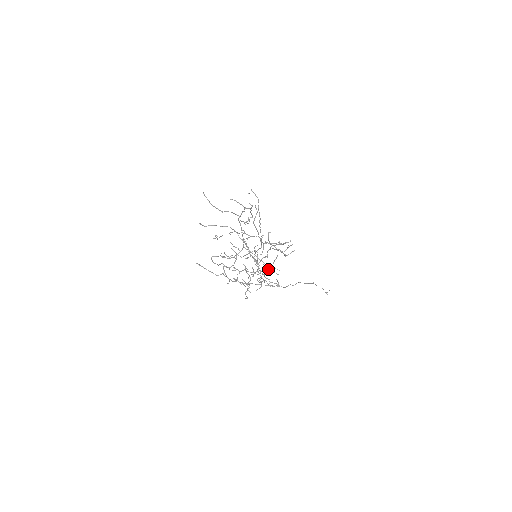
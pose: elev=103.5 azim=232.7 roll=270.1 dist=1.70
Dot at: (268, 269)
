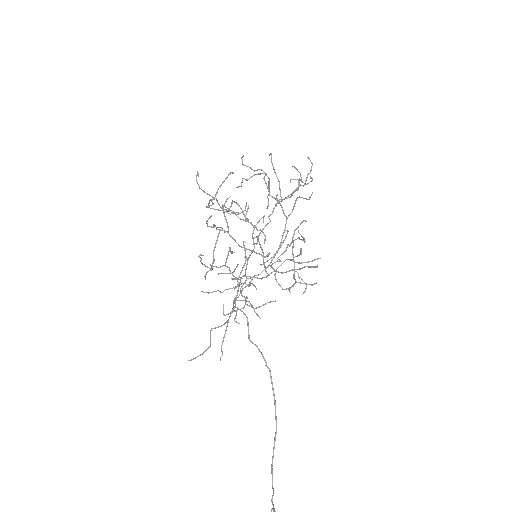
Dot at: occluded
